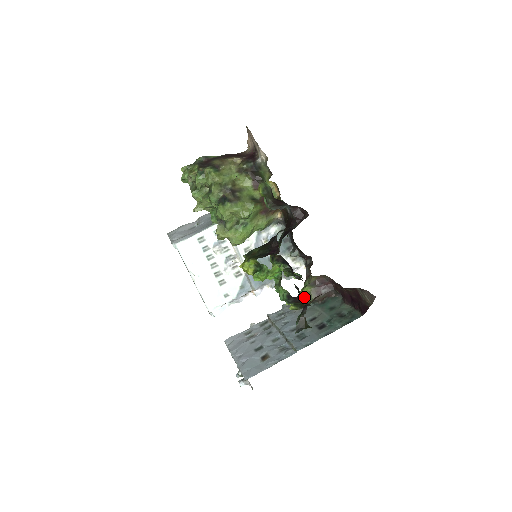
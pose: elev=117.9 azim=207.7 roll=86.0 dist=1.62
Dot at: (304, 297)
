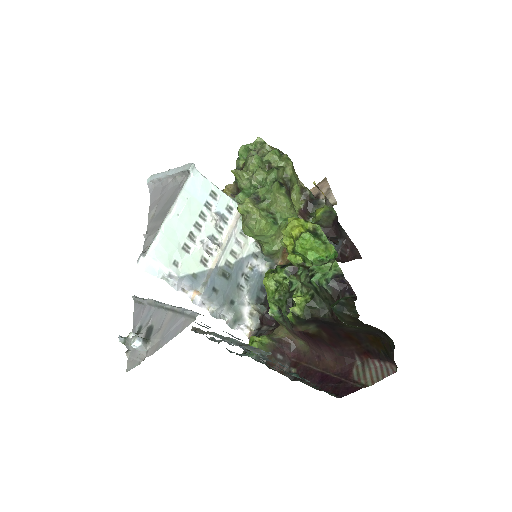
Dot at: (258, 342)
